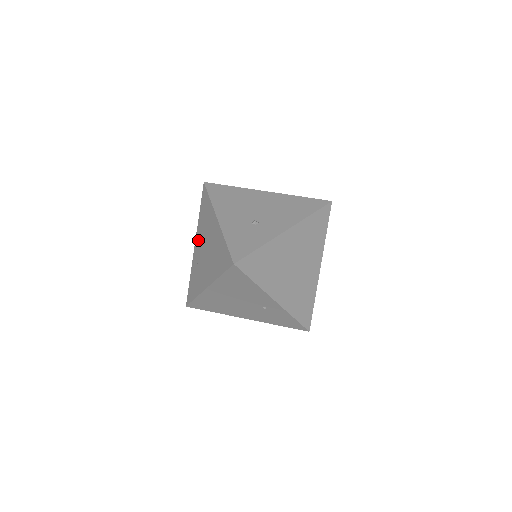
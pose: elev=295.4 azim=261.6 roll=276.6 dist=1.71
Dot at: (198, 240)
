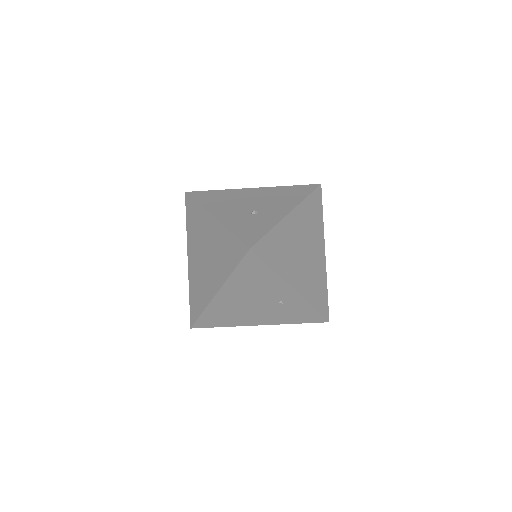
Dot at: (191, 252)
